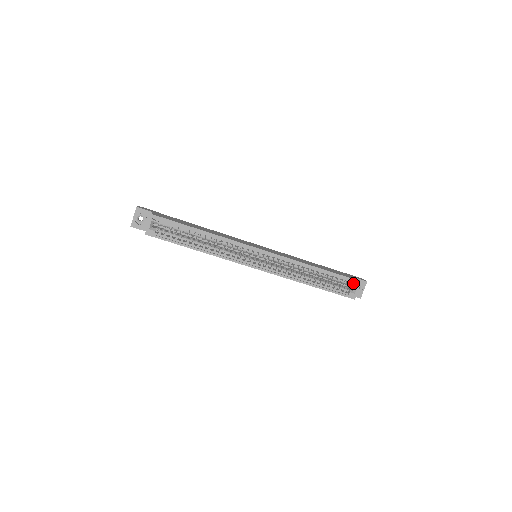
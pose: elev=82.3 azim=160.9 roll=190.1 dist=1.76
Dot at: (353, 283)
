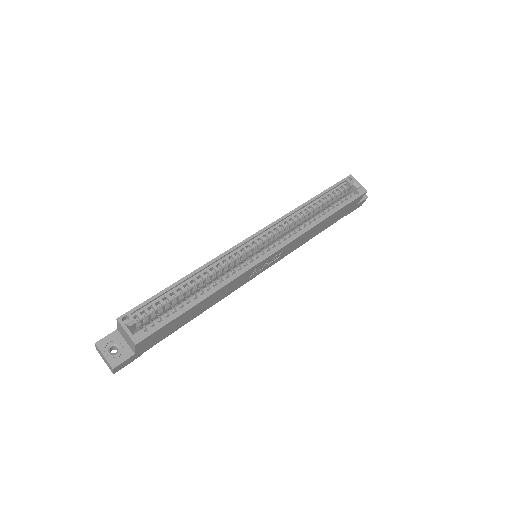
Dot at: (348, 182)
